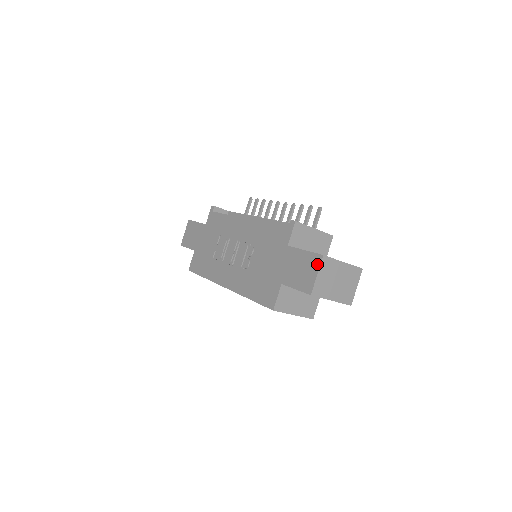
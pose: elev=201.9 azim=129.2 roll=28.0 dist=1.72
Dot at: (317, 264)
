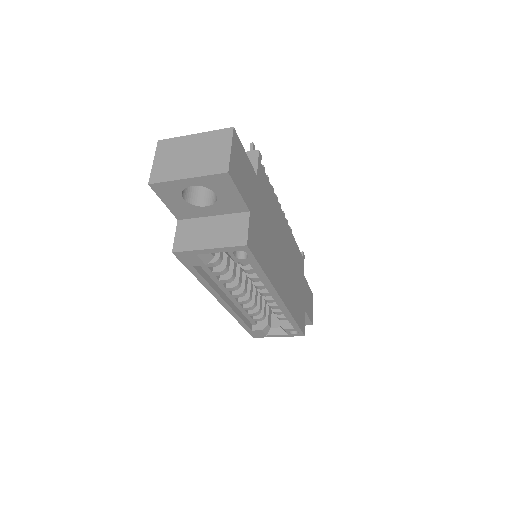
Dot at: occluded
